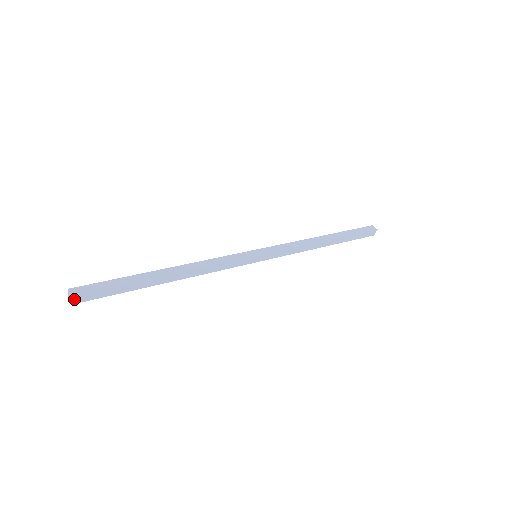
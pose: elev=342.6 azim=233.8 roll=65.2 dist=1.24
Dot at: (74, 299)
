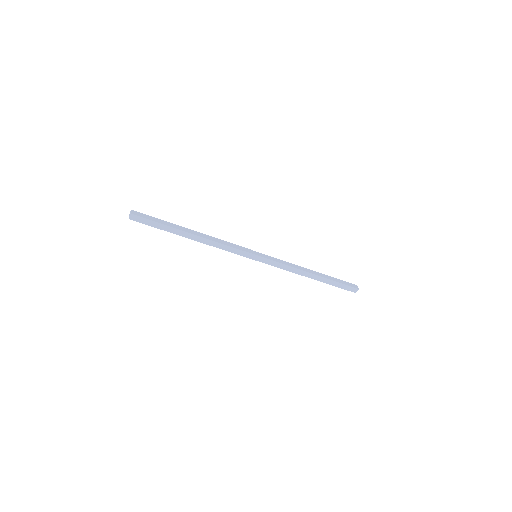
Dot at: (133, 212)
